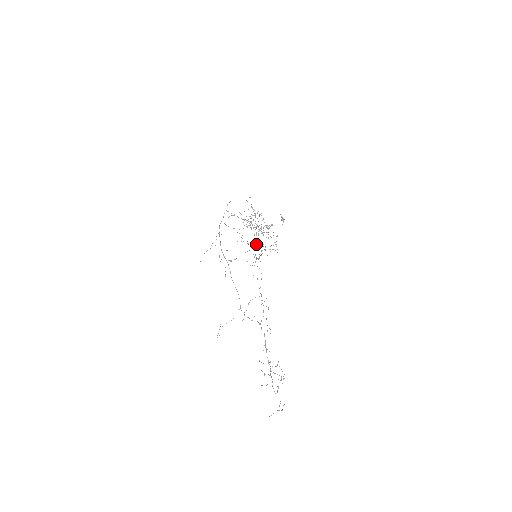
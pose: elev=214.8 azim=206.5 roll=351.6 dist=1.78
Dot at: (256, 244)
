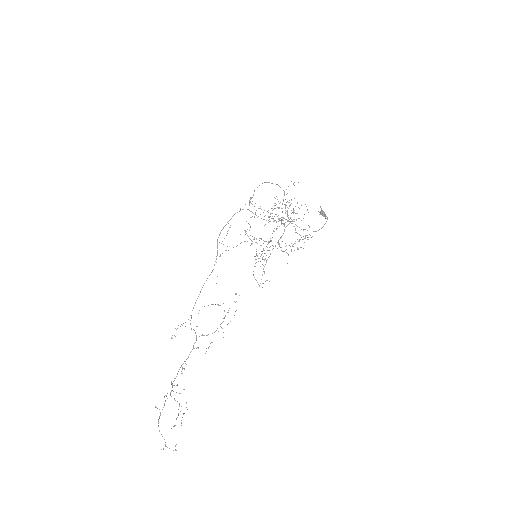
Dot at: (265, 241)
